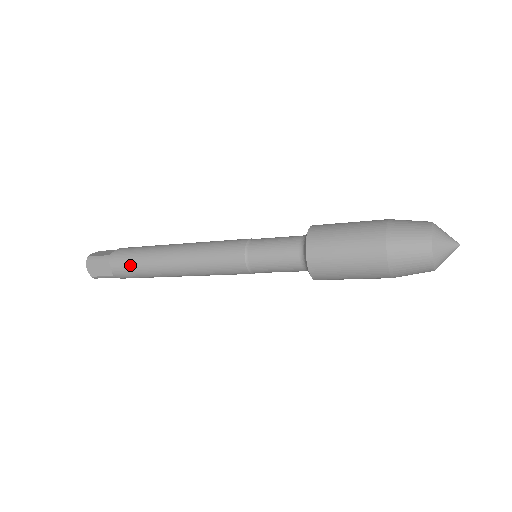
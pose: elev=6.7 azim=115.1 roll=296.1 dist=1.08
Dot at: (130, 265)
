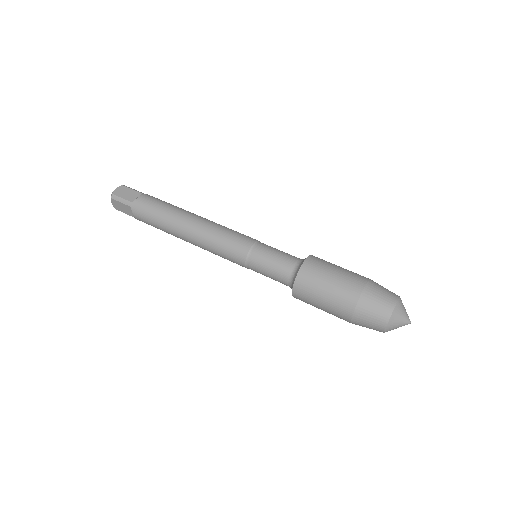
Dot at: (150, 221)
